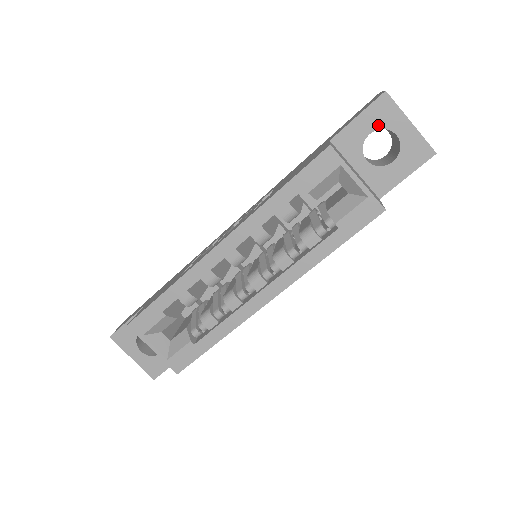
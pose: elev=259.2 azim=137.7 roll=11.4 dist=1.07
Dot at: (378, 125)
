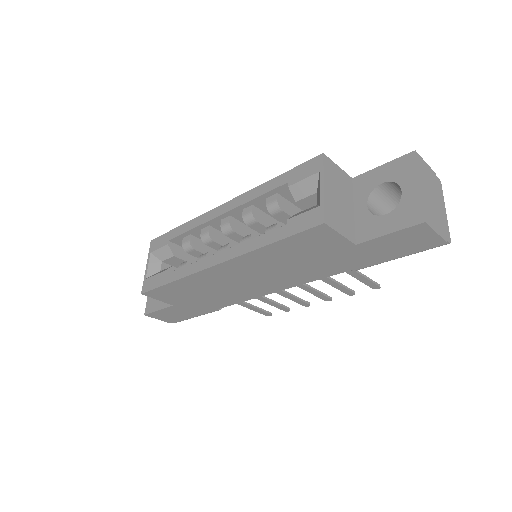
Dot at: (393, 178)
